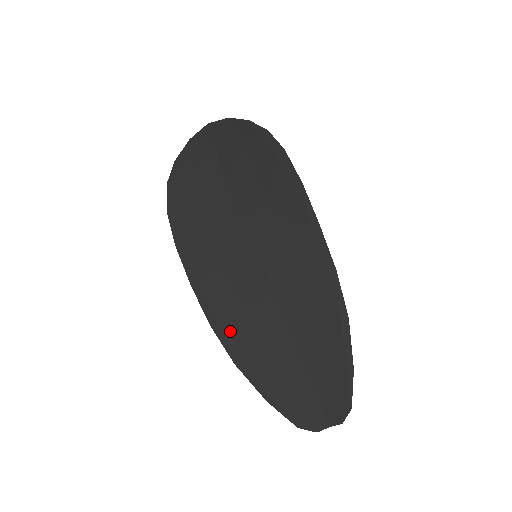
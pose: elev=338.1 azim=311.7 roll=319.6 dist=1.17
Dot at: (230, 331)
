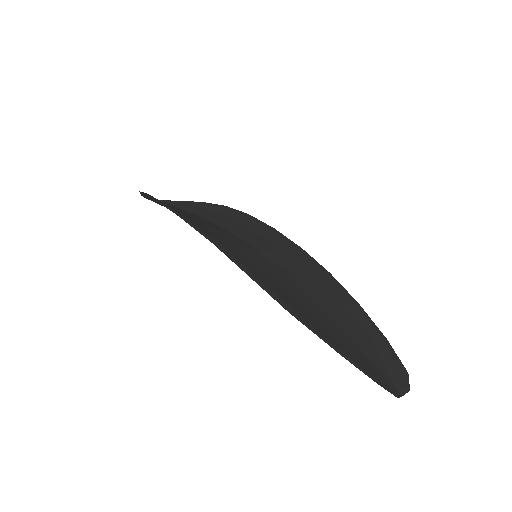
Dot at: (270, 286)
